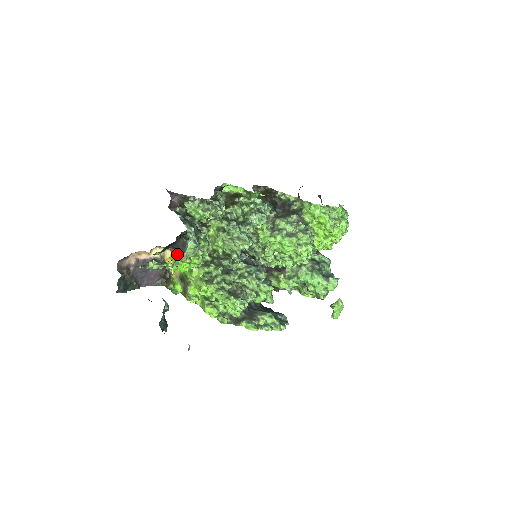
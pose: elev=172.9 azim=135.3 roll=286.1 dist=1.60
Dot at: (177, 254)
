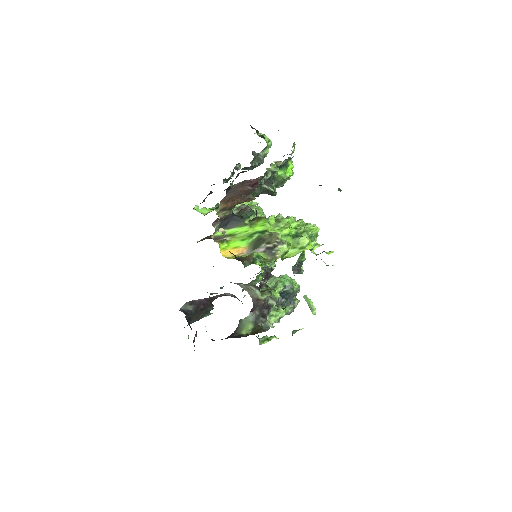
Dot at: (229, 233)
